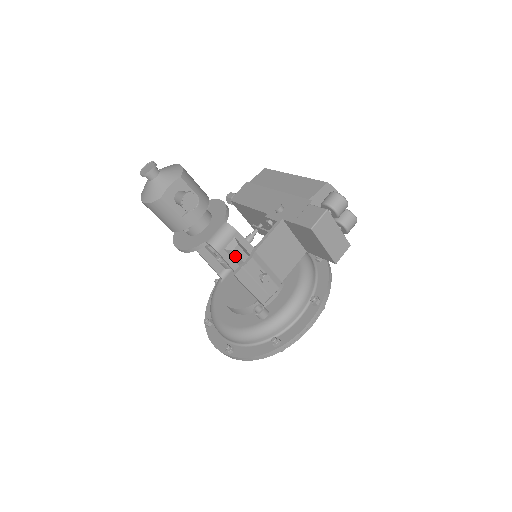
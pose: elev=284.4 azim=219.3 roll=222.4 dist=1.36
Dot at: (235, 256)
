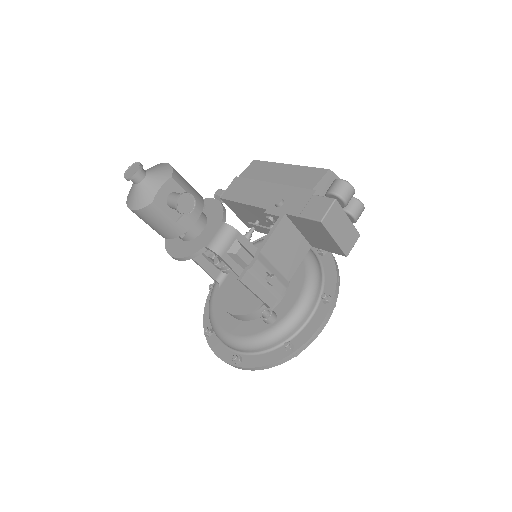
Dot at: (239, 259)
